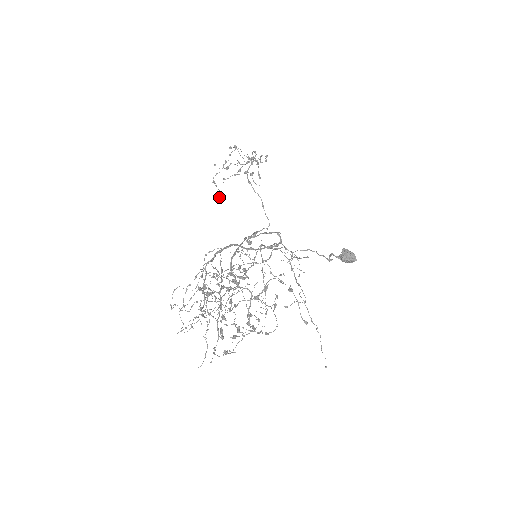
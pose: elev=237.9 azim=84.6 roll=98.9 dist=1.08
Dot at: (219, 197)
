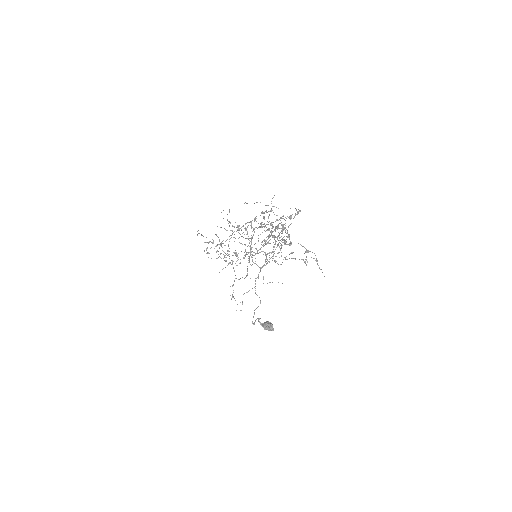
Dot at: (204, 250)
